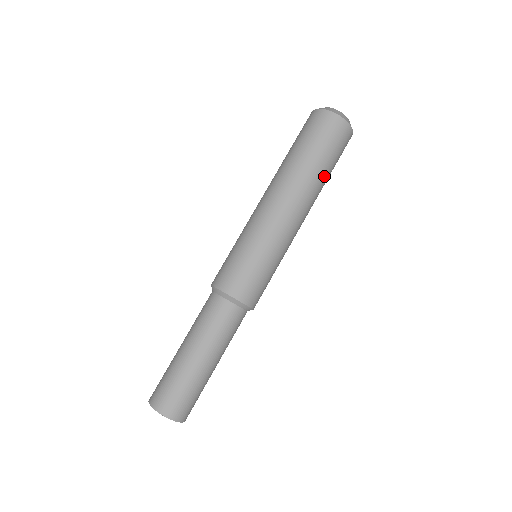
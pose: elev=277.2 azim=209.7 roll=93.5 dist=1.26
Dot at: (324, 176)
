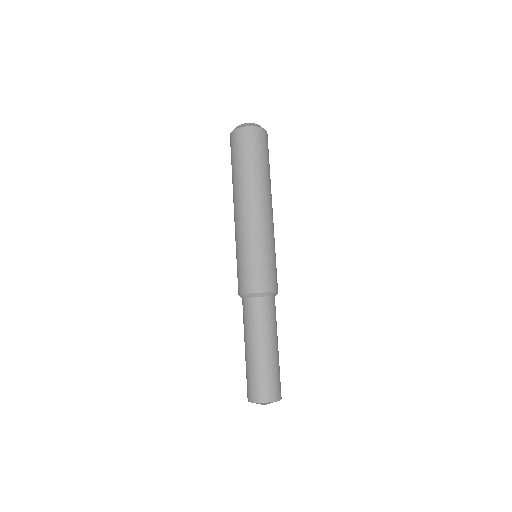
Dot at: (255, 171)
